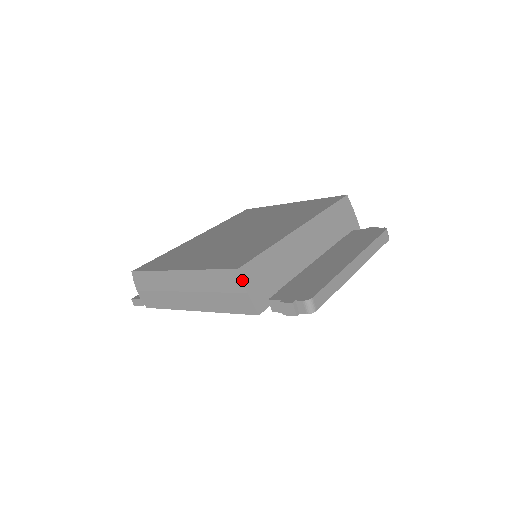
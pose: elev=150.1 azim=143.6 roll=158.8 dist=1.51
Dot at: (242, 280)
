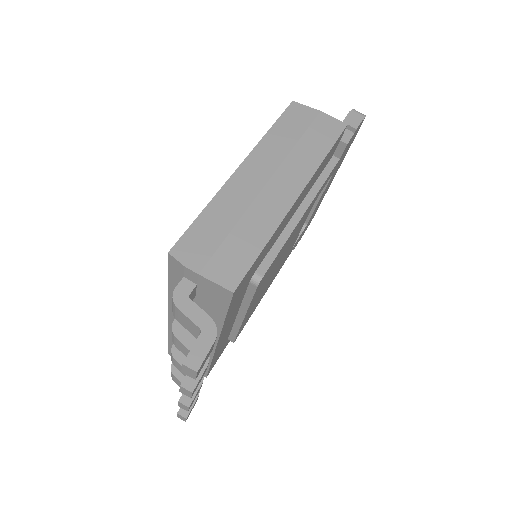
Dot at: (305, 105)
